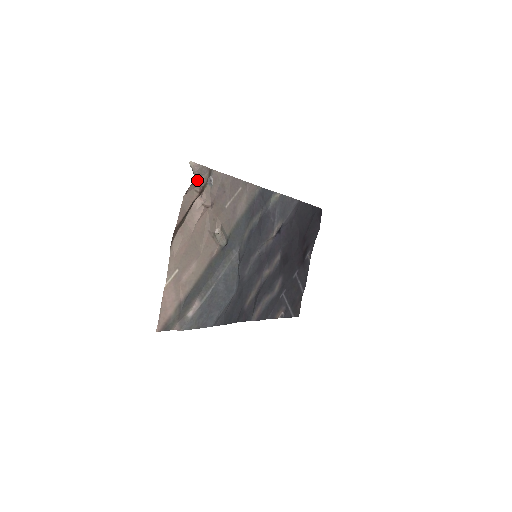
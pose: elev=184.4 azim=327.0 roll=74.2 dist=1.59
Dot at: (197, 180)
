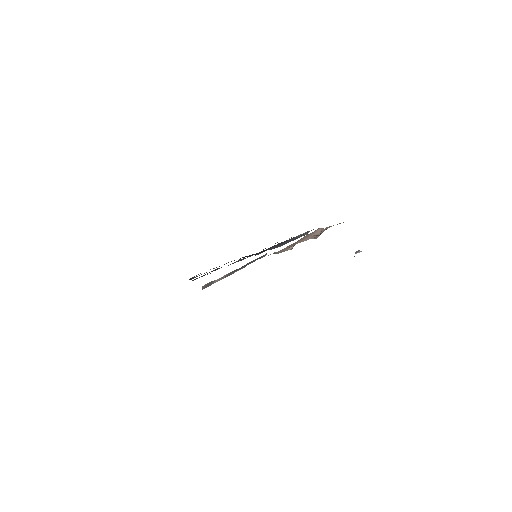
Dot at: occluded
